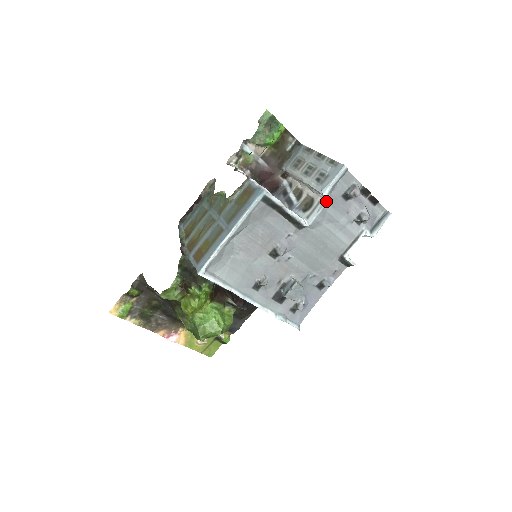
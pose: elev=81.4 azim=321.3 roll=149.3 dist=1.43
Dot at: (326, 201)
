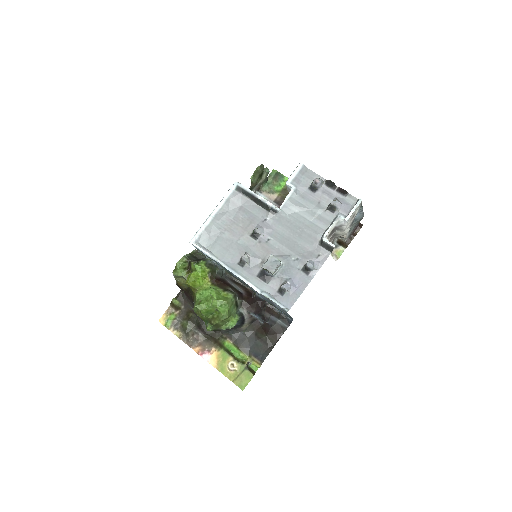
Dot at: (291, 190)
